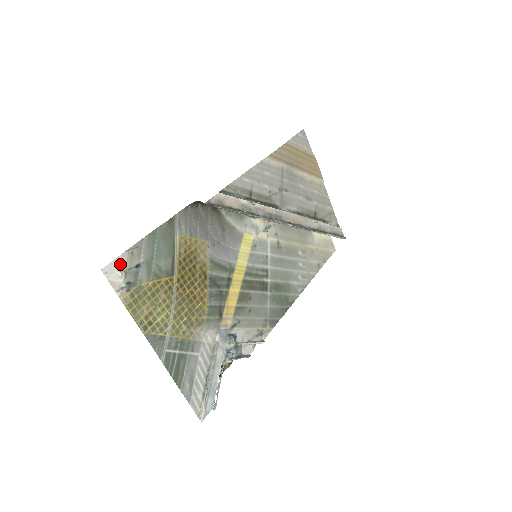
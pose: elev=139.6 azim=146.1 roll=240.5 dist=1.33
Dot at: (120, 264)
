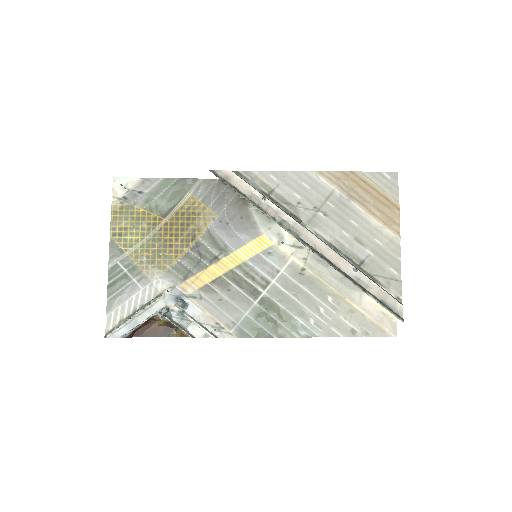
Dot at: (129, 183)
